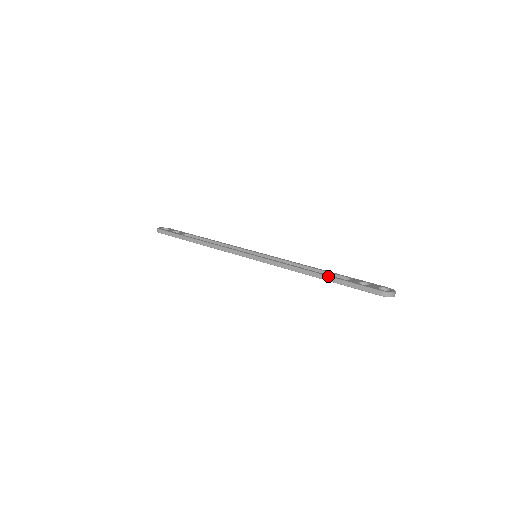
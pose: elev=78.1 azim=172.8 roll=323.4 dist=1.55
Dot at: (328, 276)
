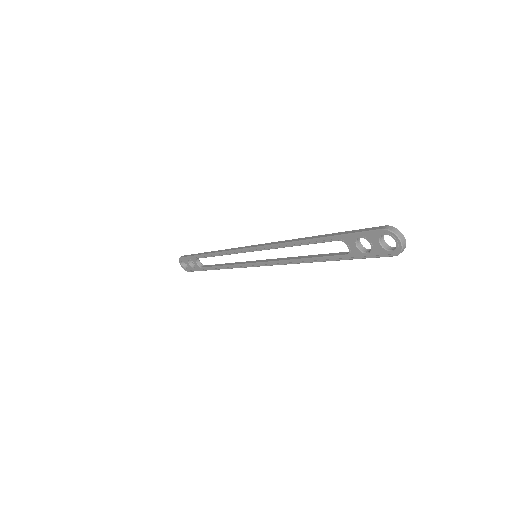
Dot at: (326, 234)
